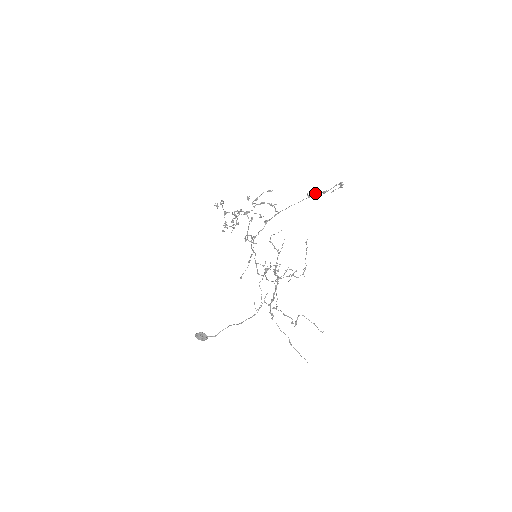
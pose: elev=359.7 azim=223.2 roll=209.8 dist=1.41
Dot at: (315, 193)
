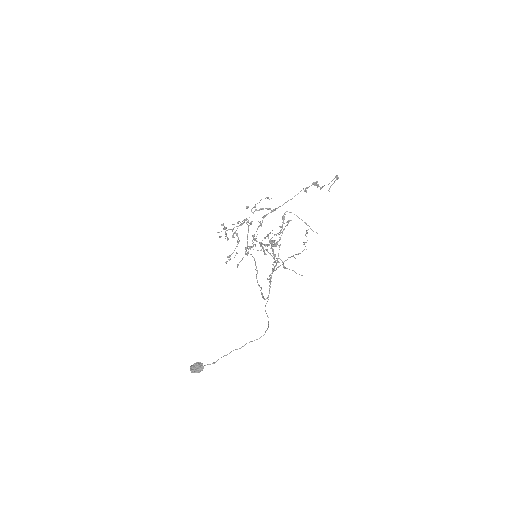
Dot at: (311, 185)
